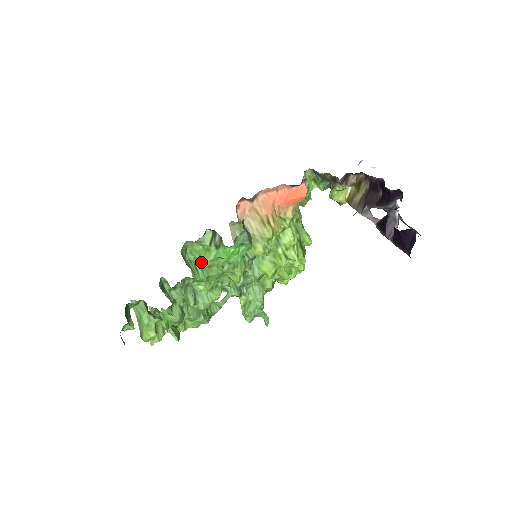
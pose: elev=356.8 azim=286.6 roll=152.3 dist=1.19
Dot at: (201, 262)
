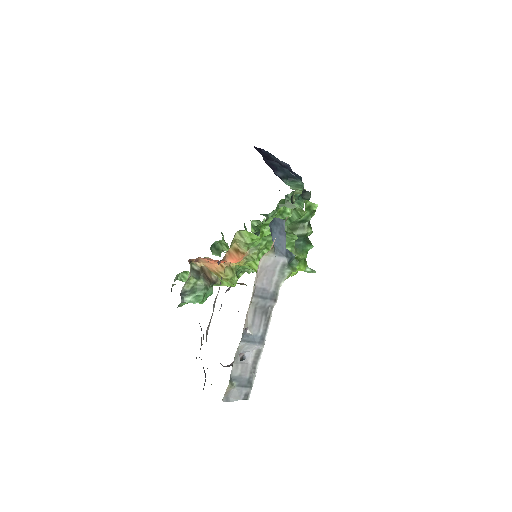
Dot at: occluded
